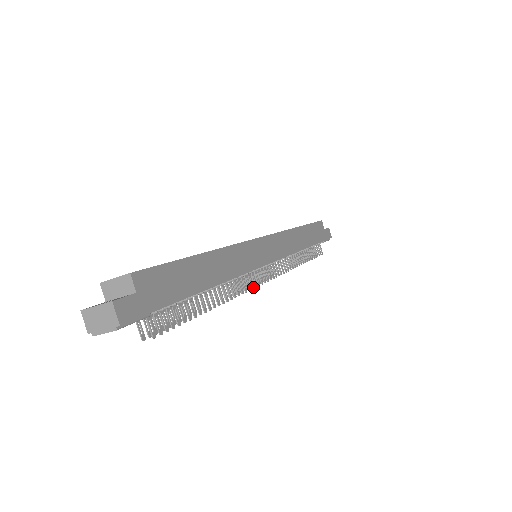
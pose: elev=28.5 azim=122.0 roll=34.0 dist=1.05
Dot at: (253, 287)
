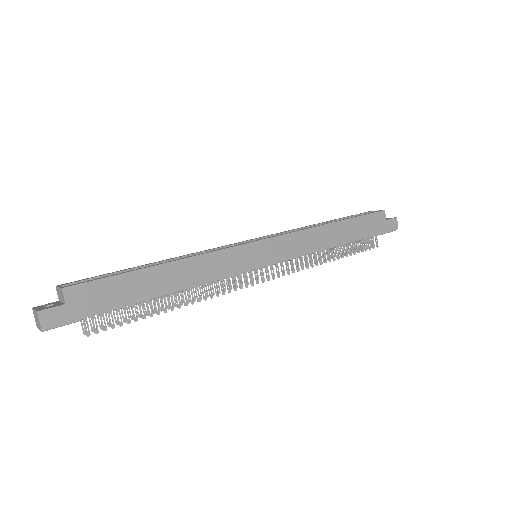
Dot at: (236, 289)
